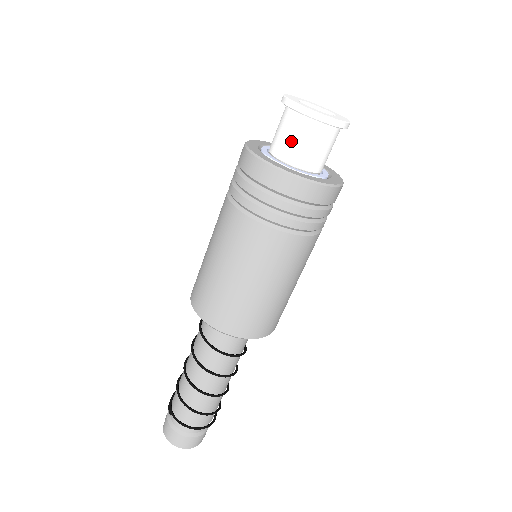
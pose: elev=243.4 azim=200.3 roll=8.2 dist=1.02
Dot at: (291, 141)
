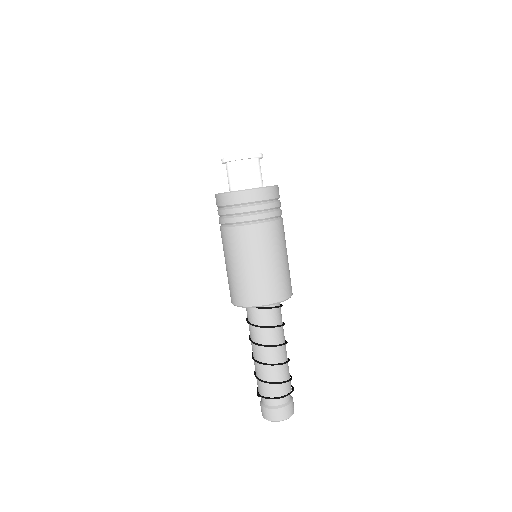
Dot at: (233, 178)
